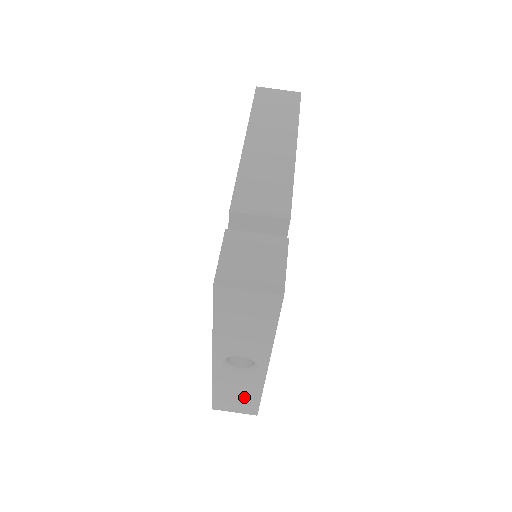
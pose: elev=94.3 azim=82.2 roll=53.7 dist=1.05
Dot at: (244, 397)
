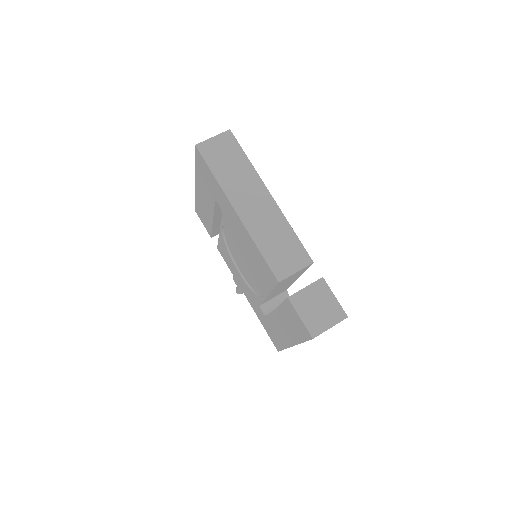
Dot at: occluded
